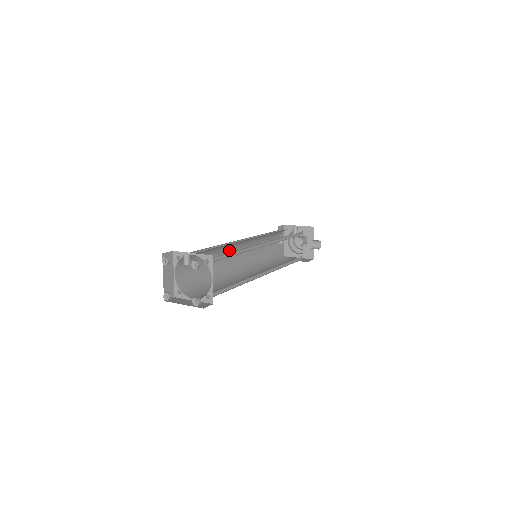
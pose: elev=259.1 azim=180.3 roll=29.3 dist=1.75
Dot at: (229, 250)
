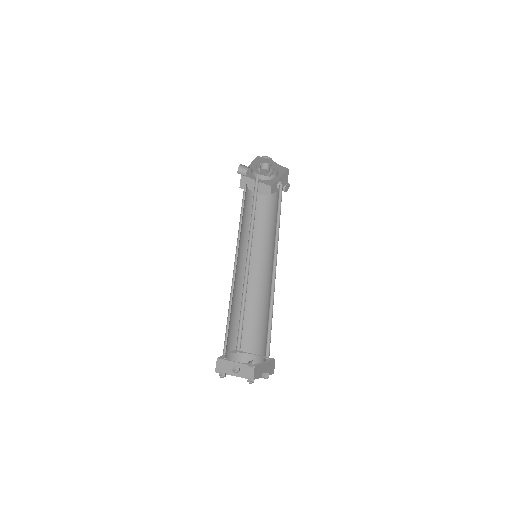
Dot at: occluded
